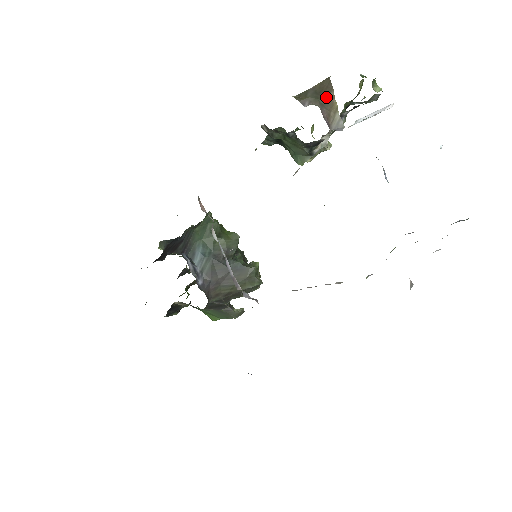
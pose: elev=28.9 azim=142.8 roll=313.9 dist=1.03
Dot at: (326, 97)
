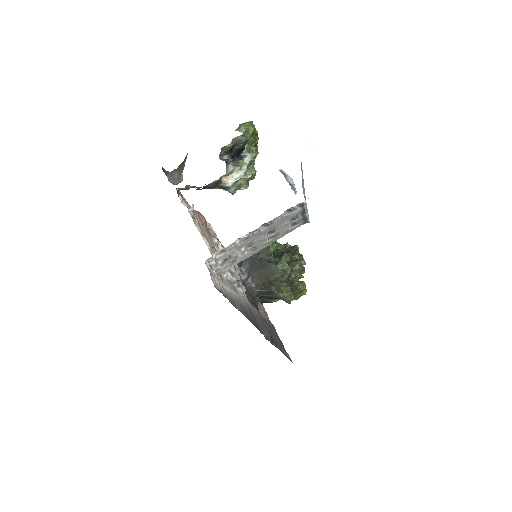
Dot at: (183, 164)
